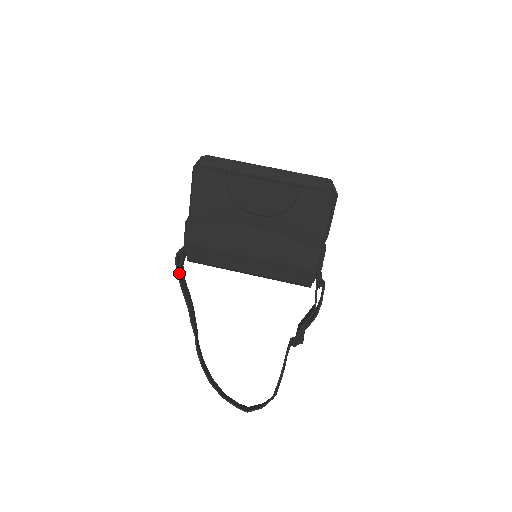
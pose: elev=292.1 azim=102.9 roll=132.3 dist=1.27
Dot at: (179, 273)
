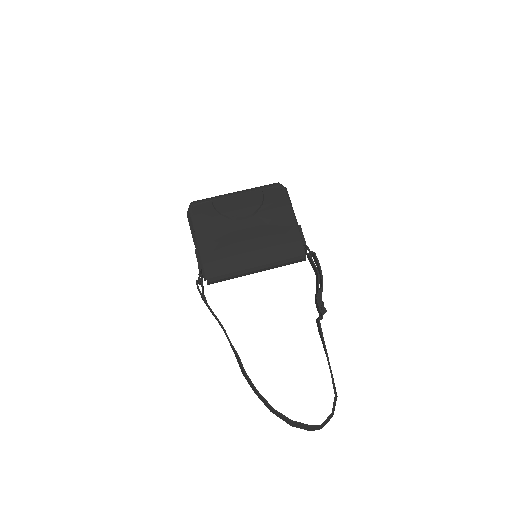
Dot at: (204, 296)
